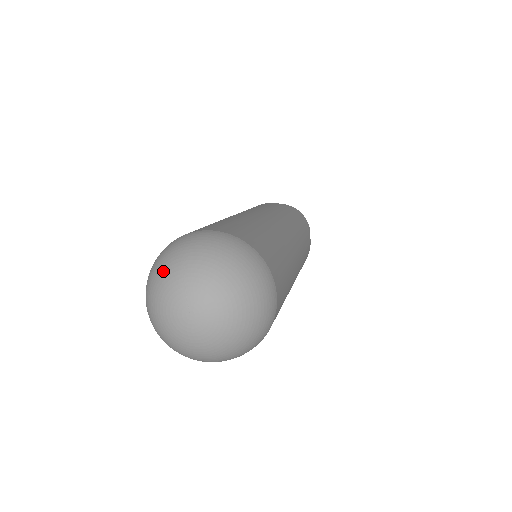
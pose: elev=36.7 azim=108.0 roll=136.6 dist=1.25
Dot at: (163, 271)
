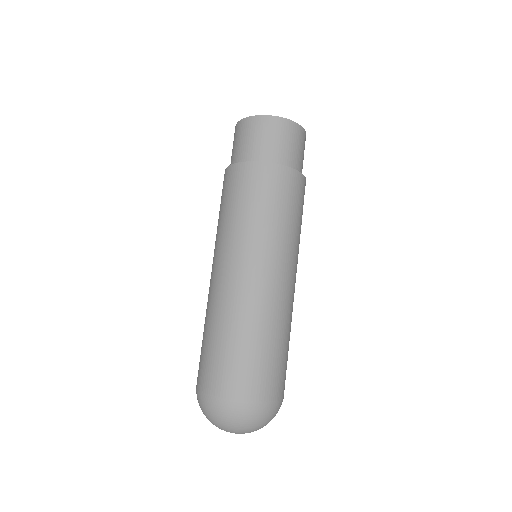
Dot at: occluded
